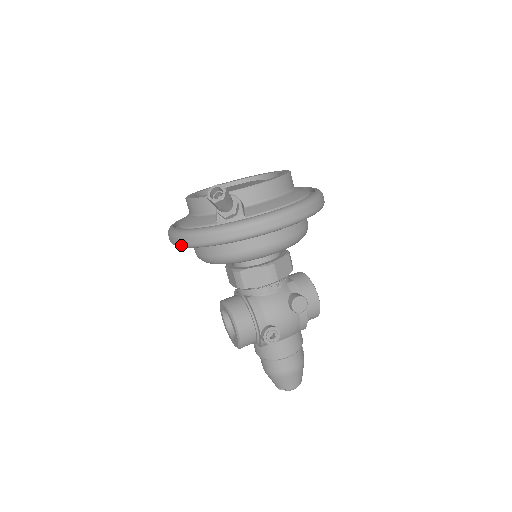
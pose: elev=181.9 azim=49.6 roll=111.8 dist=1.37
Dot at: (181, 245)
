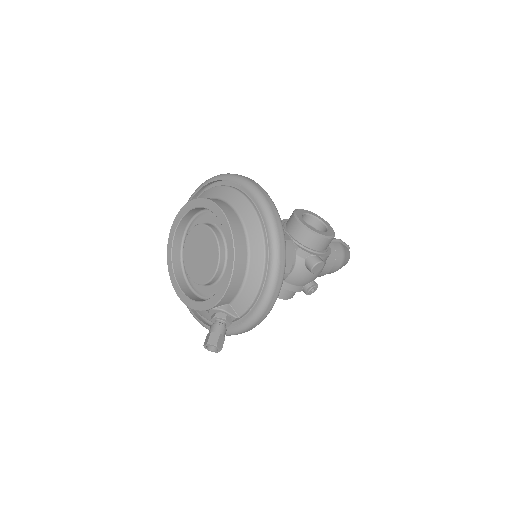
Dot at: occluded
